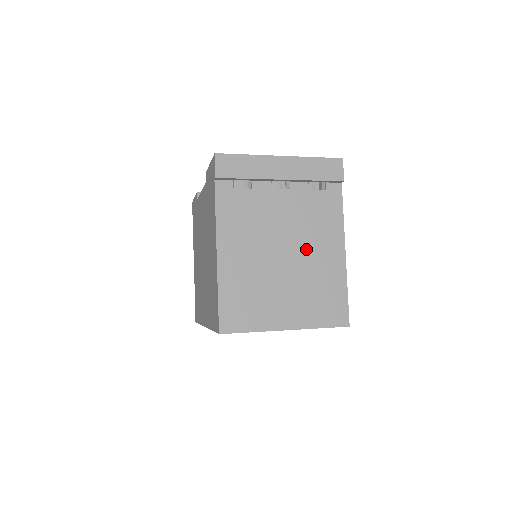
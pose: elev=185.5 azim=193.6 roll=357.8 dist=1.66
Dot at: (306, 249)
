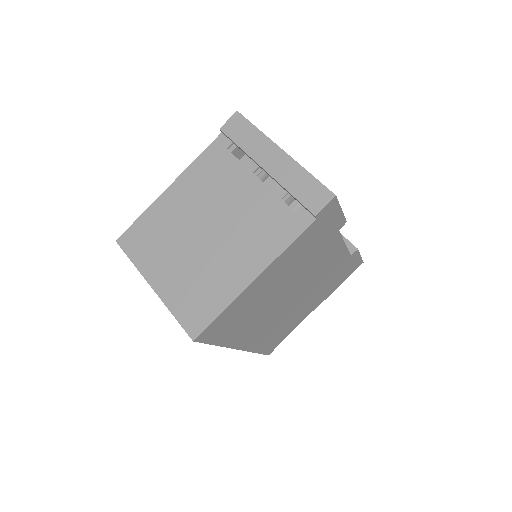
Dot at: (228, 244)
